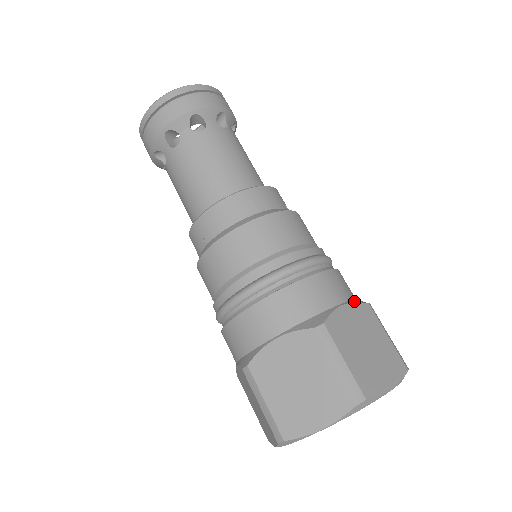
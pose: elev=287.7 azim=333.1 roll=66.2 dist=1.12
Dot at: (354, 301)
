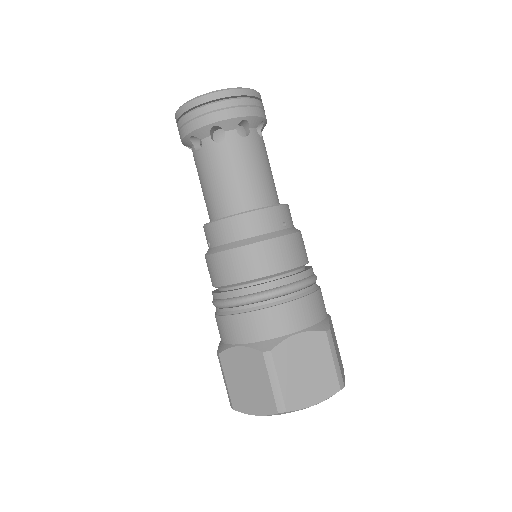
Dot at: (312, 329)
